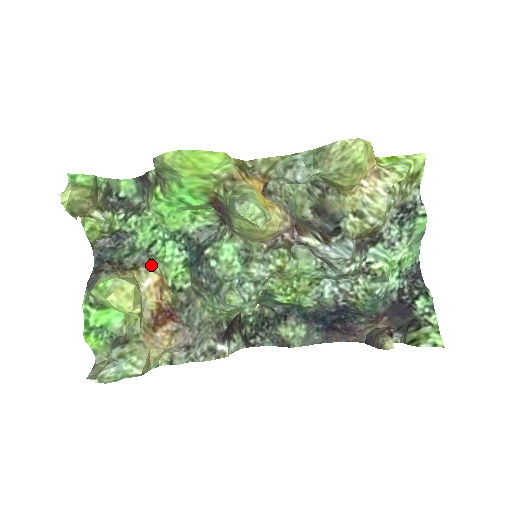
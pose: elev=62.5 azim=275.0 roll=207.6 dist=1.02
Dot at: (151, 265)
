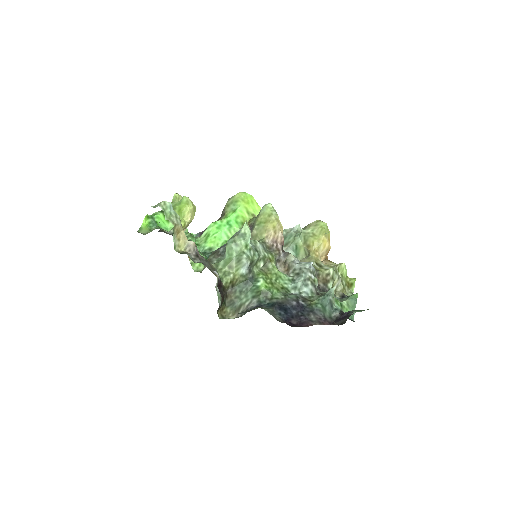
Dot at: occluded
